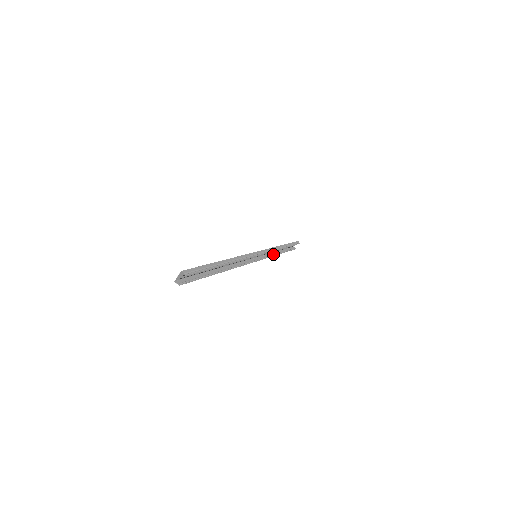
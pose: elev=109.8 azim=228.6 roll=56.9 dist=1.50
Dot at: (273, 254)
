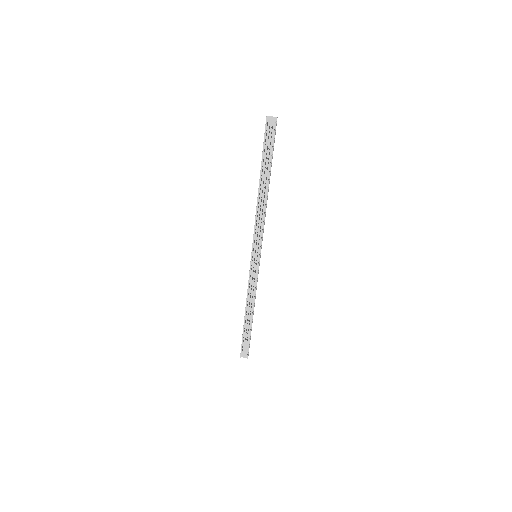
Dot at: (247, 300)
